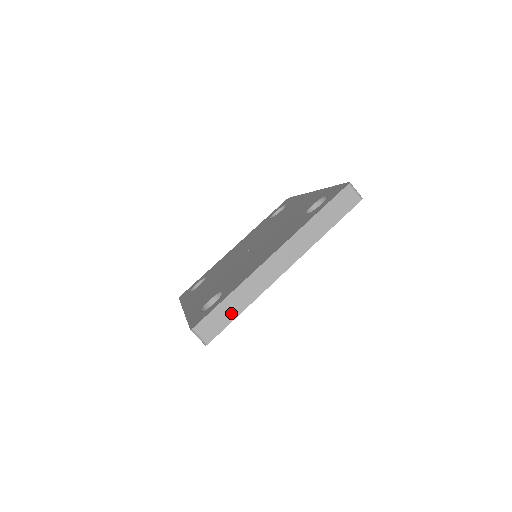
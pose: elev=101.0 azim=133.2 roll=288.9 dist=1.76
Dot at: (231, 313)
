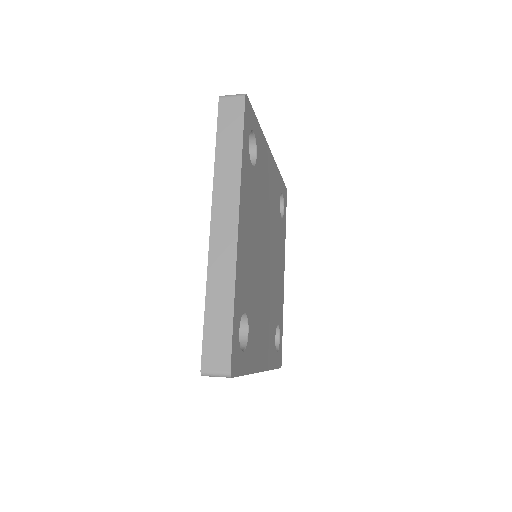
Dot at: (224, 320)
